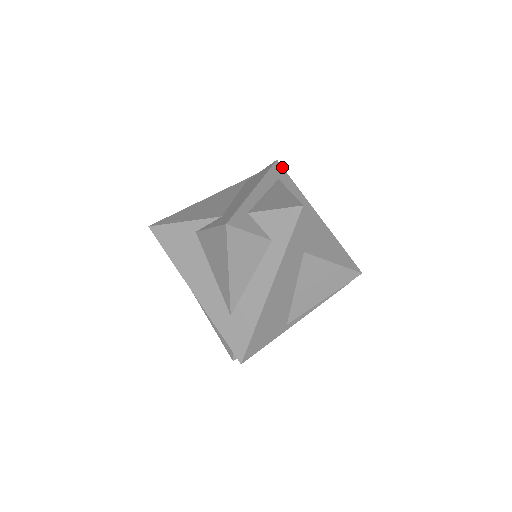
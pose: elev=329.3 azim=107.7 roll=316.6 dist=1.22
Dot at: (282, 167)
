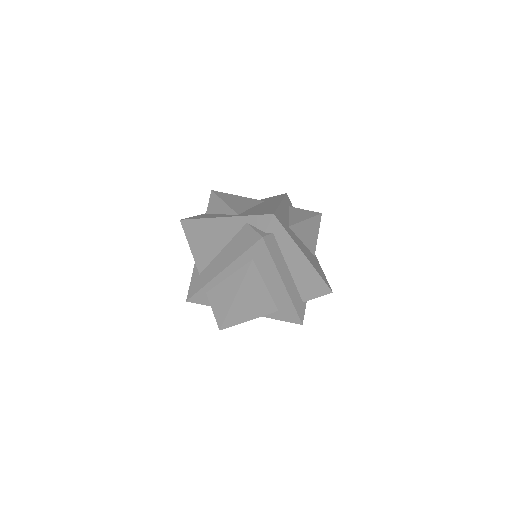
Dot at: (265, 245)
